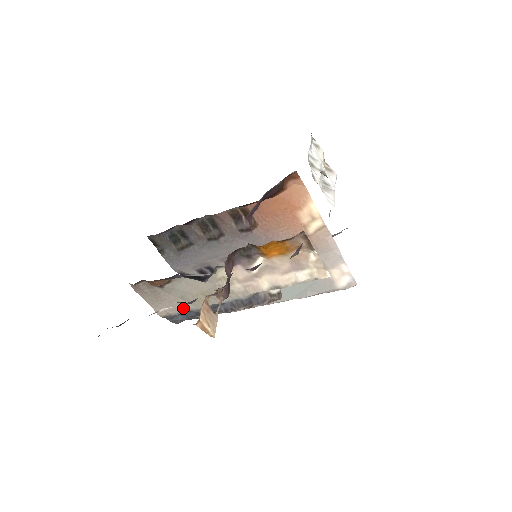
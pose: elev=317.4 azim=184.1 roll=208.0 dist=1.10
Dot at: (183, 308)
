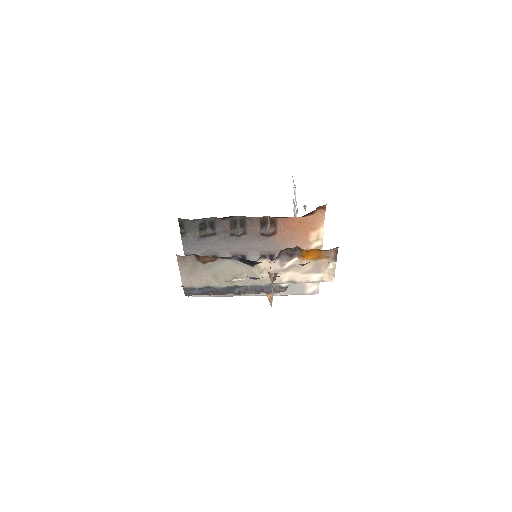
Dot at: (208, 284)
